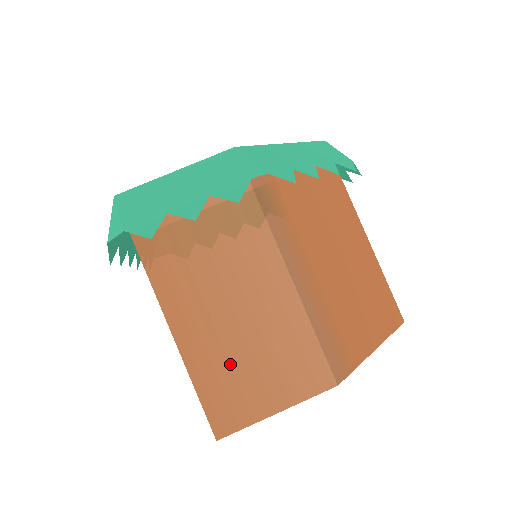
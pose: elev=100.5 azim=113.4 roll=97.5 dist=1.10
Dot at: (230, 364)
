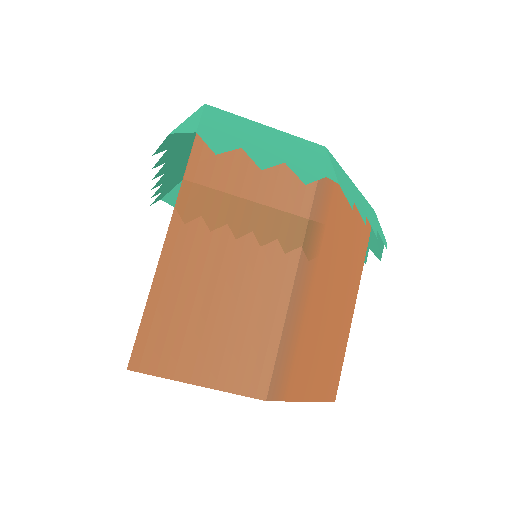
Dot at: (191, 312)
